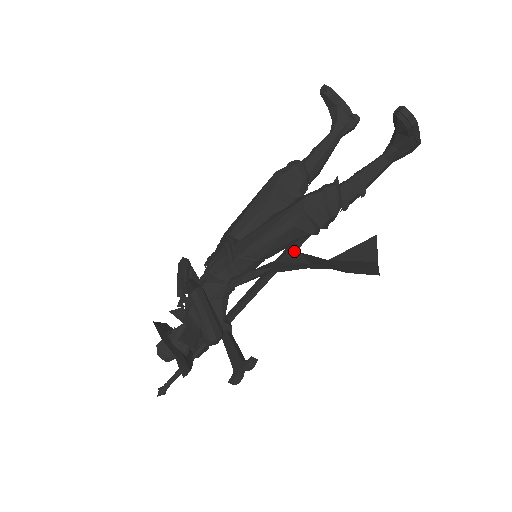
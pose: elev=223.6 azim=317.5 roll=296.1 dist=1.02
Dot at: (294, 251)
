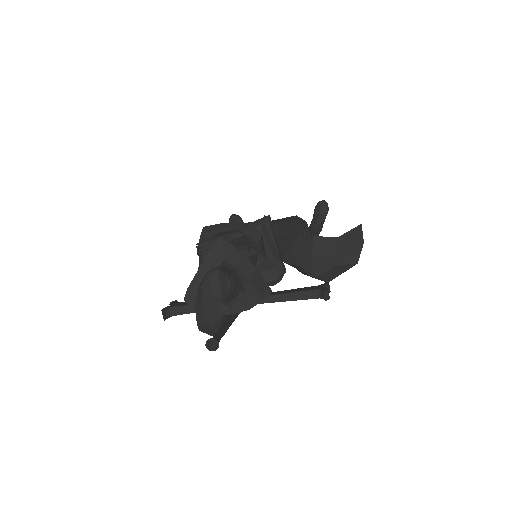
Dot at: occluded
